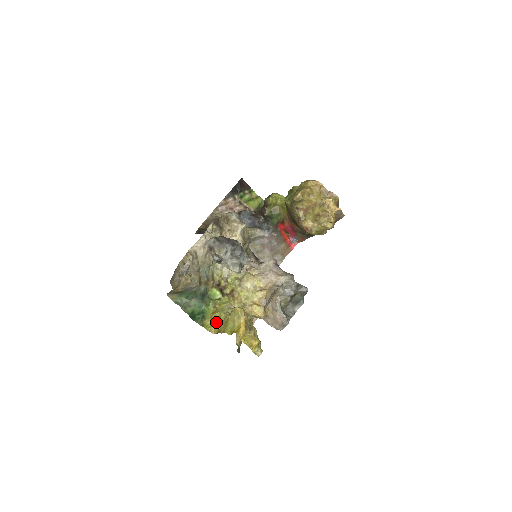
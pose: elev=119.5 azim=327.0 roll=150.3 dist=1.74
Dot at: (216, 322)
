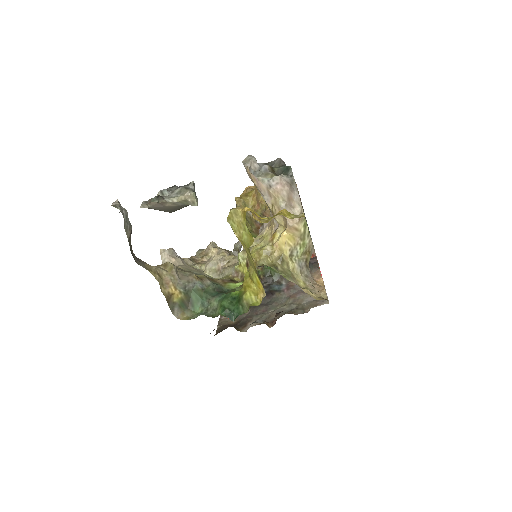
Dot at: (254, 285)
